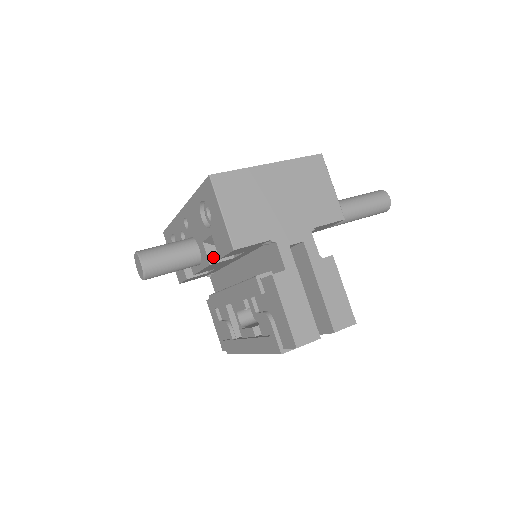
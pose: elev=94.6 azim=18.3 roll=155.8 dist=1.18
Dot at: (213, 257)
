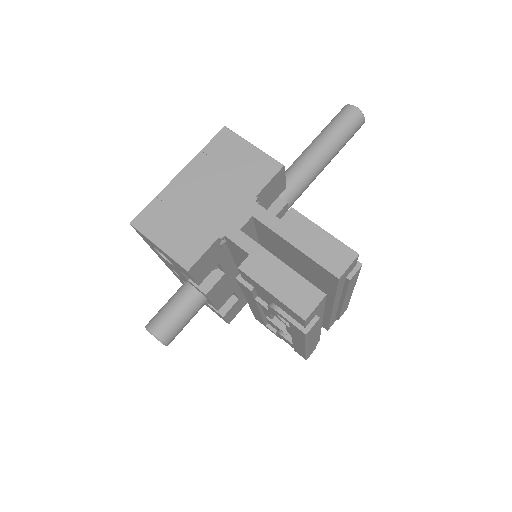
Dot at: (205, 286)
